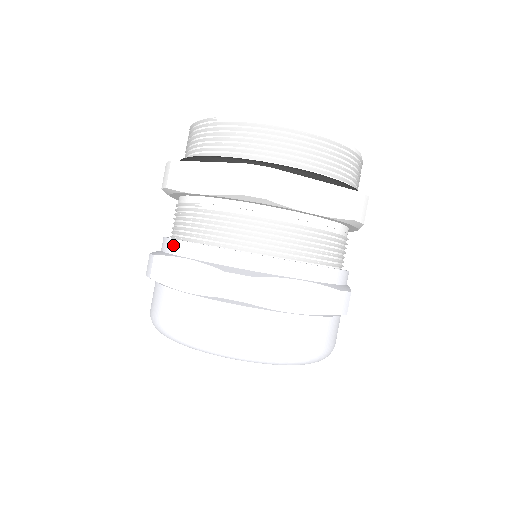
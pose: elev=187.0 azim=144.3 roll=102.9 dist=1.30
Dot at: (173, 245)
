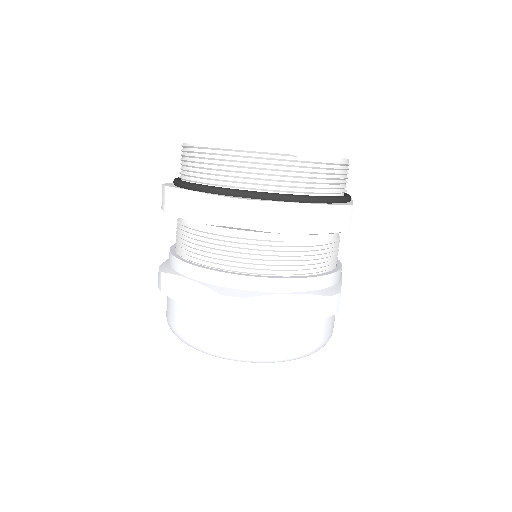
Dot at: (262, 283)
